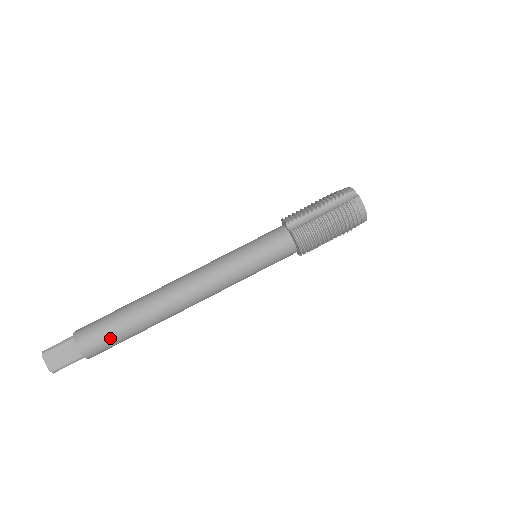
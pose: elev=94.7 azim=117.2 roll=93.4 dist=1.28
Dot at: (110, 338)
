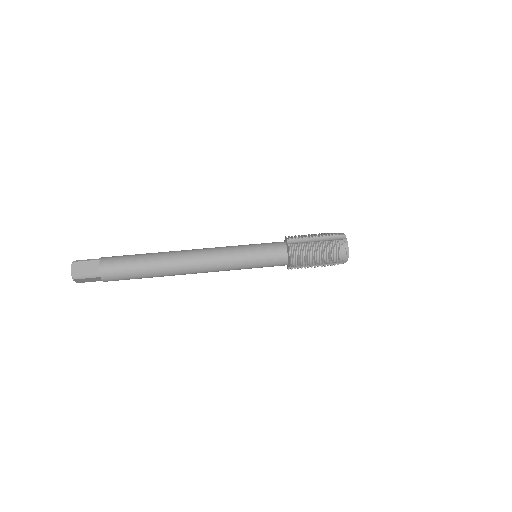
Dot at: (126, 269)
